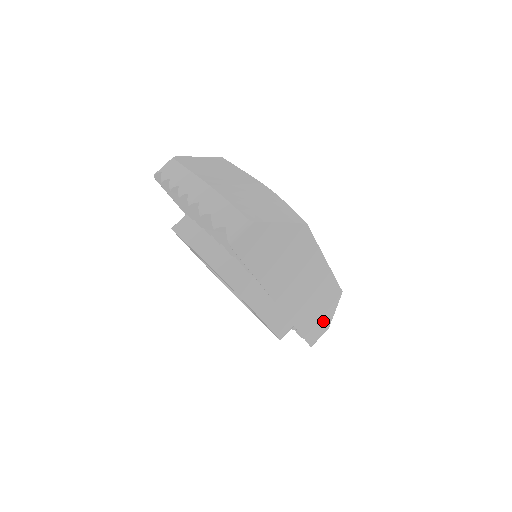
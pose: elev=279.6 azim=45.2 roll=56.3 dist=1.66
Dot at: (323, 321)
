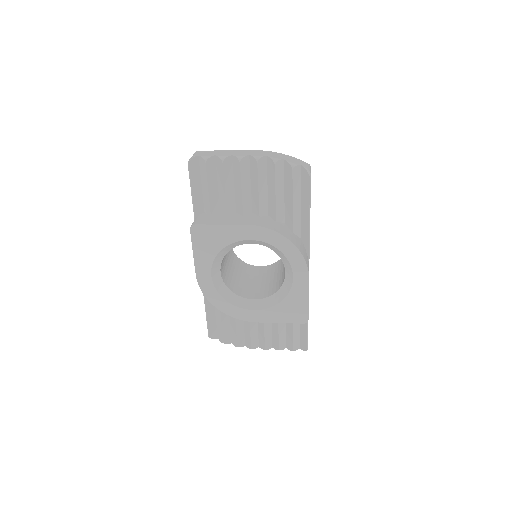
Dot at: occluded
